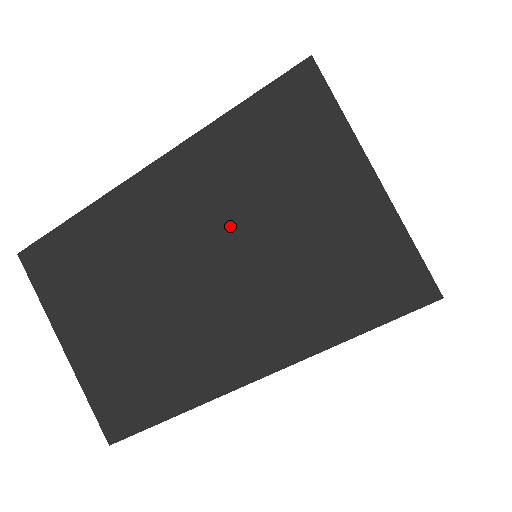
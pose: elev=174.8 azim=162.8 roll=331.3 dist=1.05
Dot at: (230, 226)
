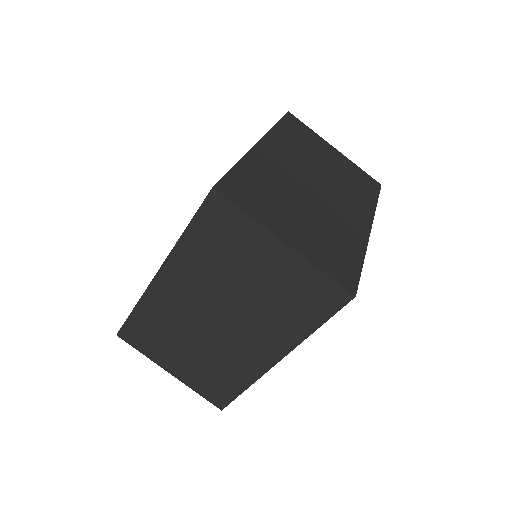
Dot at: (311, 166)
